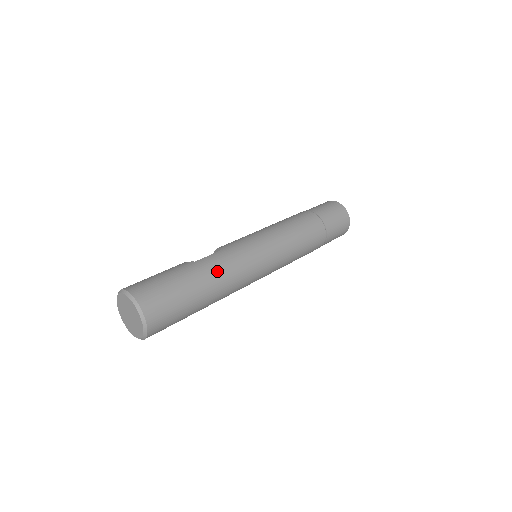
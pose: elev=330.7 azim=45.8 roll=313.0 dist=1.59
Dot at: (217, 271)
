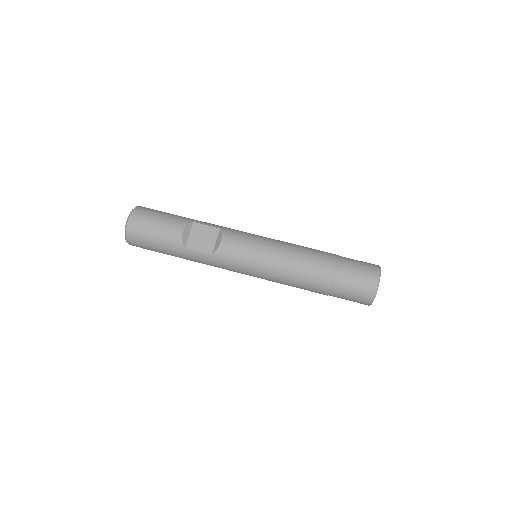
Dot at: (195, 261)
